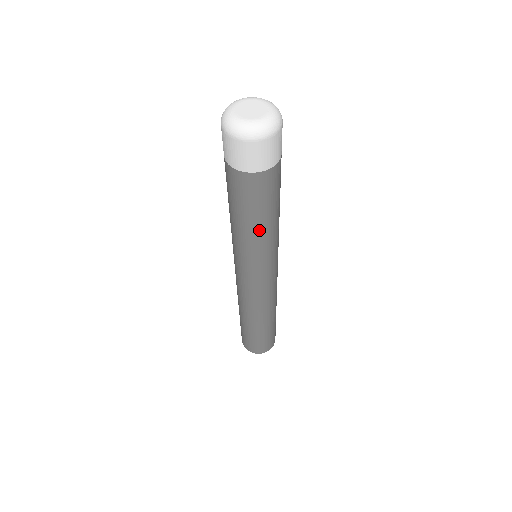
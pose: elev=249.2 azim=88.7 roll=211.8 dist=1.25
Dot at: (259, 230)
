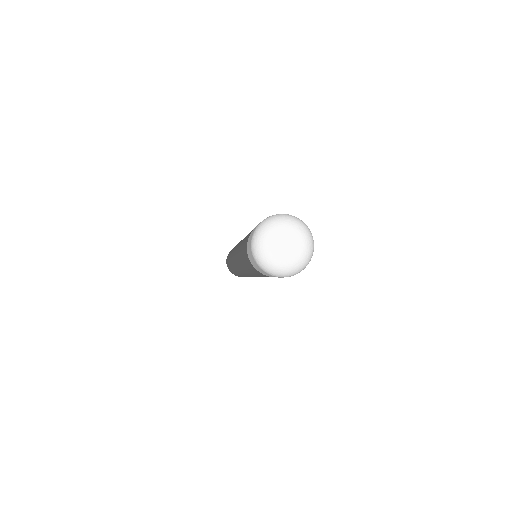
Dot at: occluded
